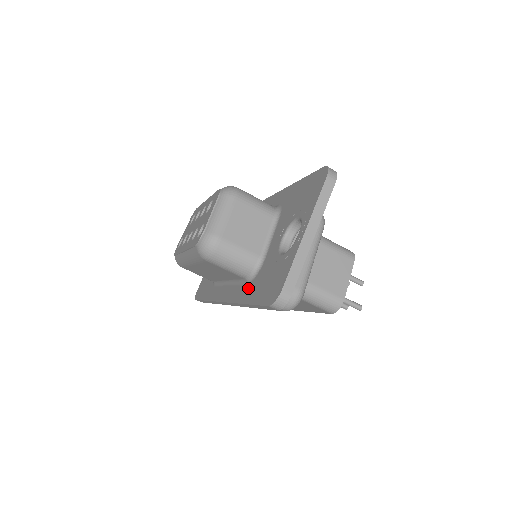
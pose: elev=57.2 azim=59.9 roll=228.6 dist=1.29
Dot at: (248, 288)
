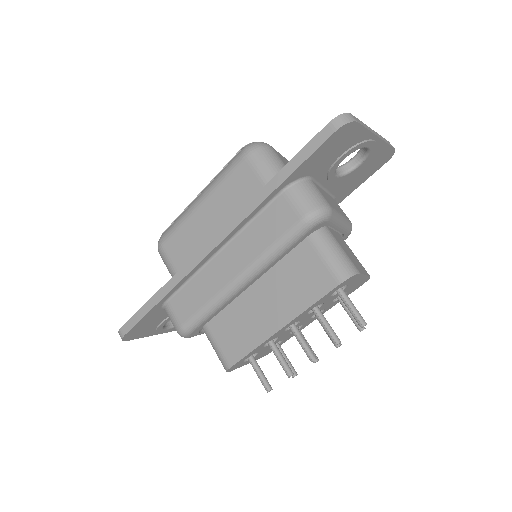
Dot at: occluded
